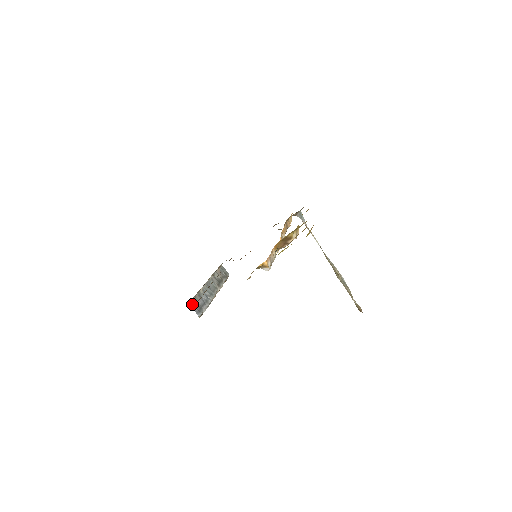
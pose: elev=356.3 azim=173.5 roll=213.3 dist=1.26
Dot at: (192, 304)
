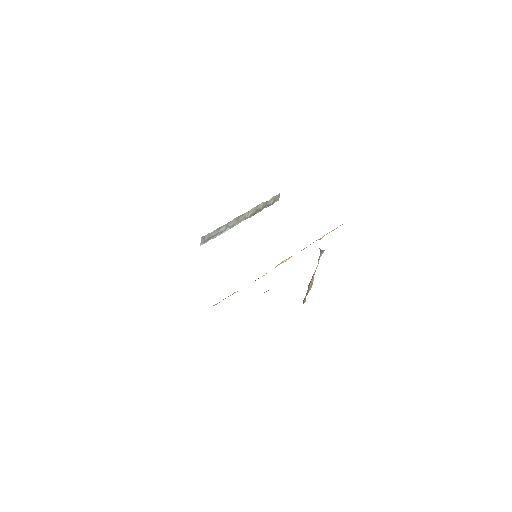
Dot at: (203, 237)
